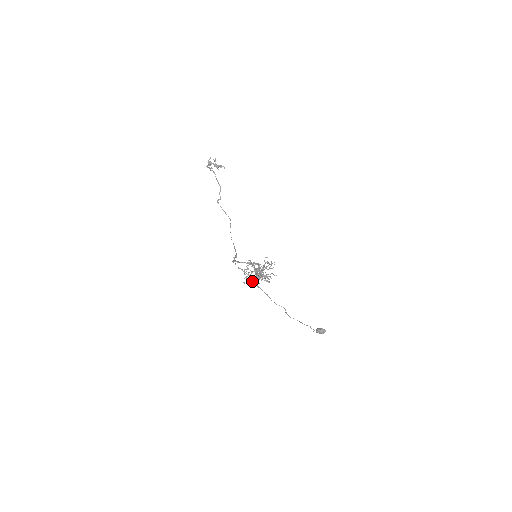
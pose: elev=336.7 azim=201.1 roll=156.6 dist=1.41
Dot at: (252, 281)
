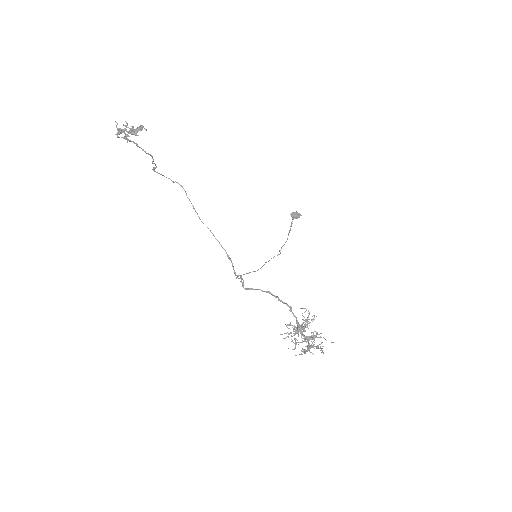
Dot at: (305, 352)
